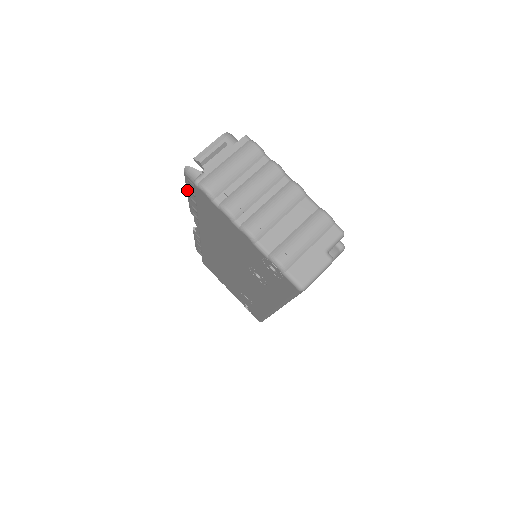
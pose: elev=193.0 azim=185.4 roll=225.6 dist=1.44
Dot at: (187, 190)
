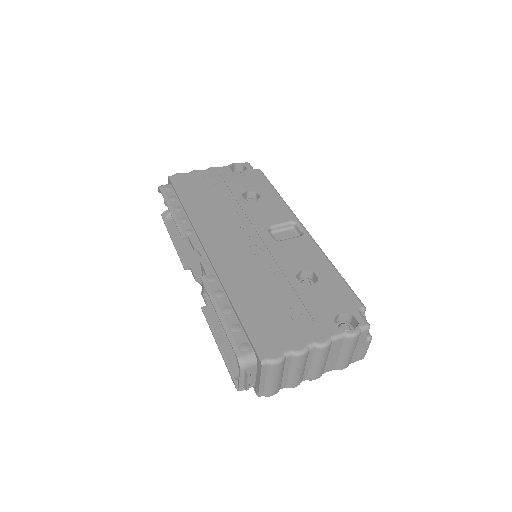
Dot at: (223, 355)
